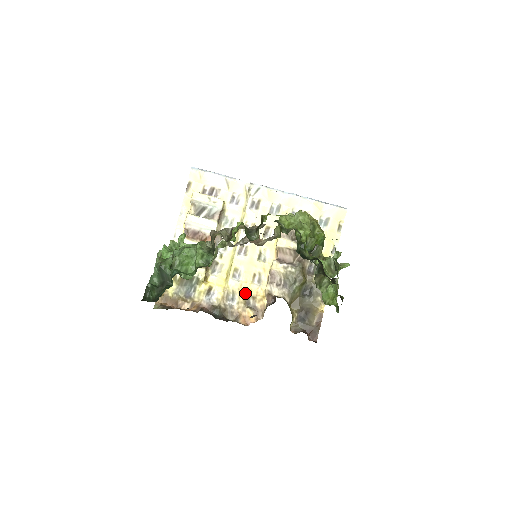
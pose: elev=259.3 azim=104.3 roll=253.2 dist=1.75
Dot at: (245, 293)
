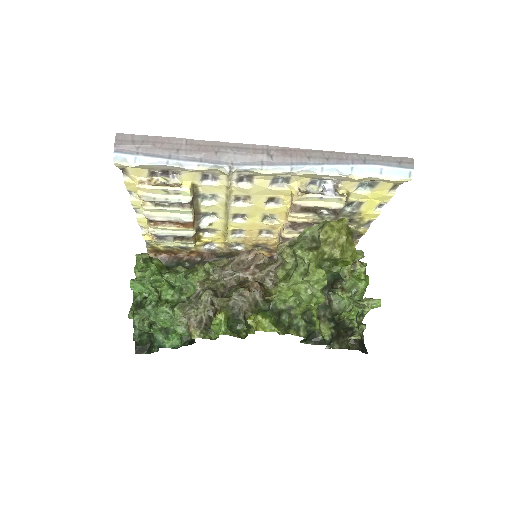
Dot at: (252, 243)
